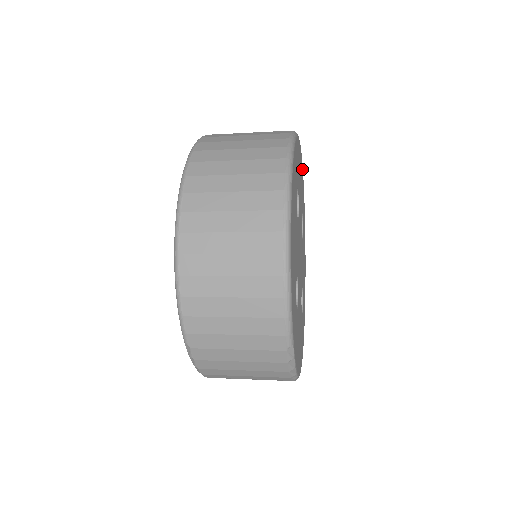
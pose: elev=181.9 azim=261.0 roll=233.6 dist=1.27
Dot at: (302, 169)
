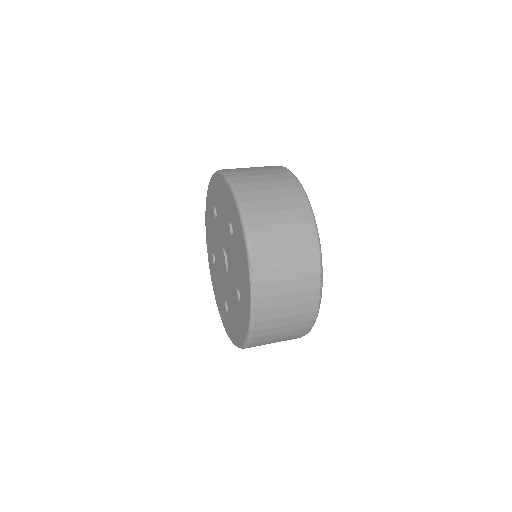
Dot at: occluded
